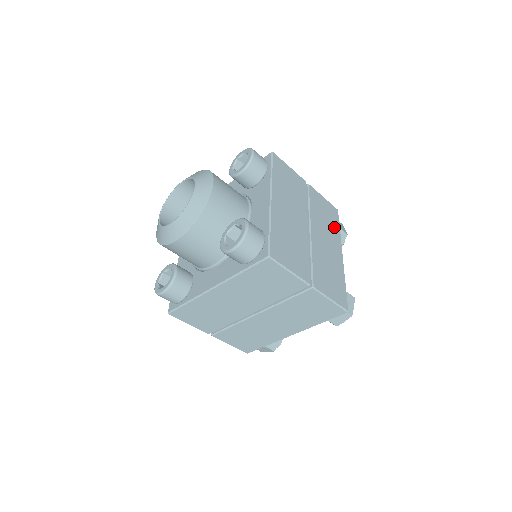
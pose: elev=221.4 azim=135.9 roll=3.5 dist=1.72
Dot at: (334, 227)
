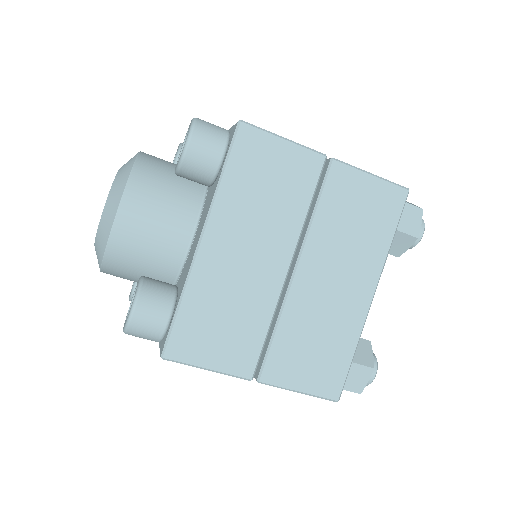
Dot at: (375, 238)
